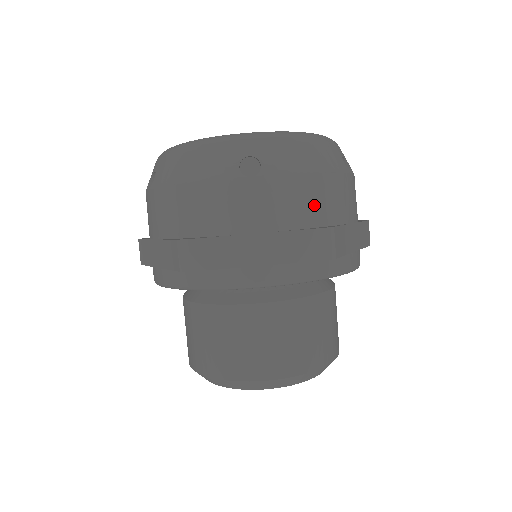
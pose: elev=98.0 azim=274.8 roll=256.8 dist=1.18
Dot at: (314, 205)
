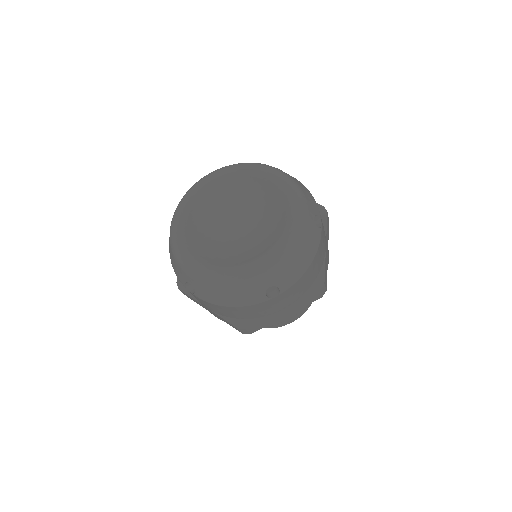
Dot at: (310, 278)
